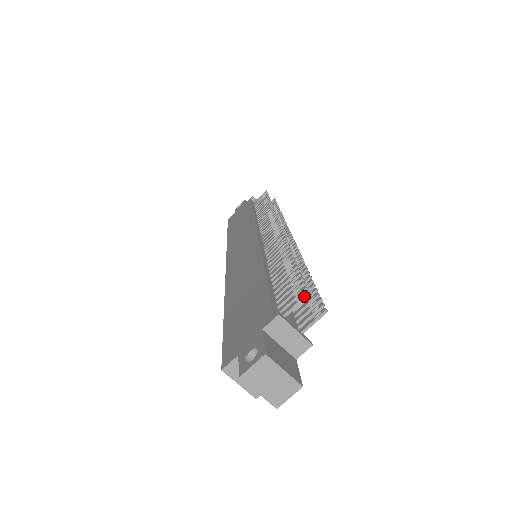
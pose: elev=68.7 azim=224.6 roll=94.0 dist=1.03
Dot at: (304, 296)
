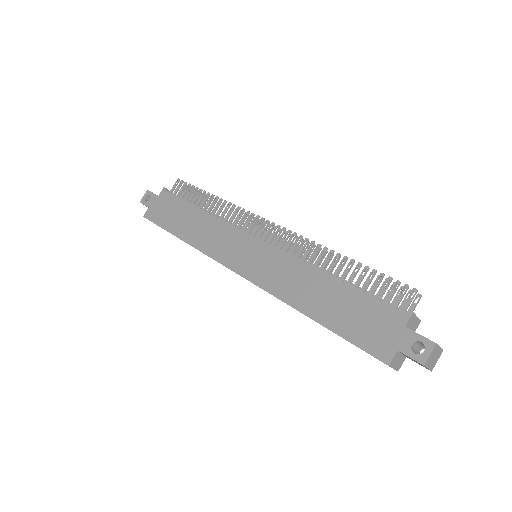
Dot at: (416, 292)
